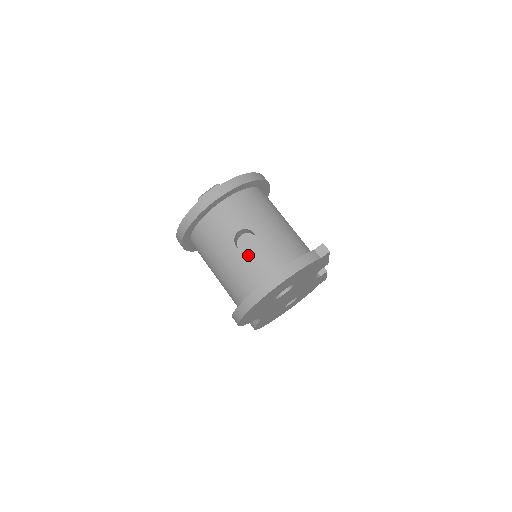
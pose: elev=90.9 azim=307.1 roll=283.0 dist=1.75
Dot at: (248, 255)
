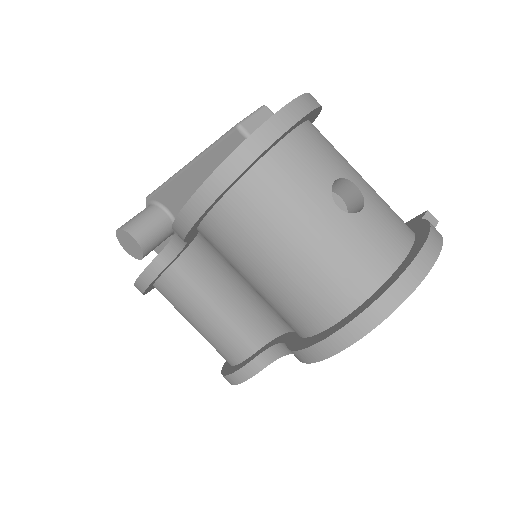
Dot at: (360, 221)
